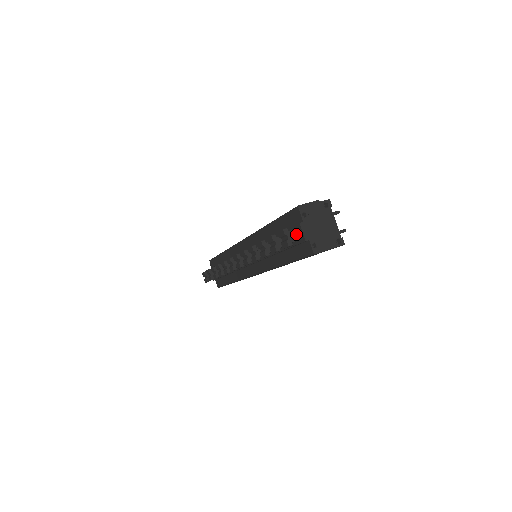
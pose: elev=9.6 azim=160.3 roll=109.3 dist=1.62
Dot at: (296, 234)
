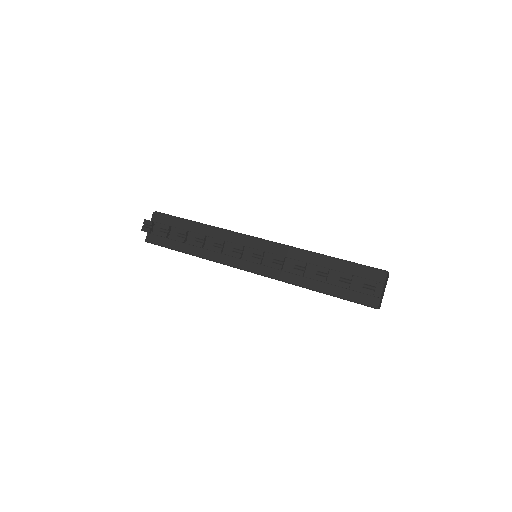
Dot at: occluded
